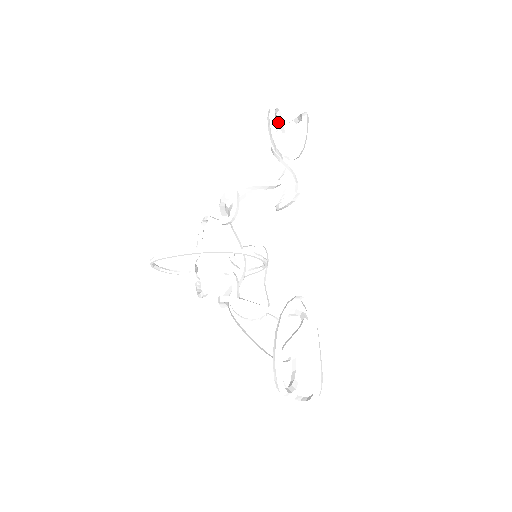
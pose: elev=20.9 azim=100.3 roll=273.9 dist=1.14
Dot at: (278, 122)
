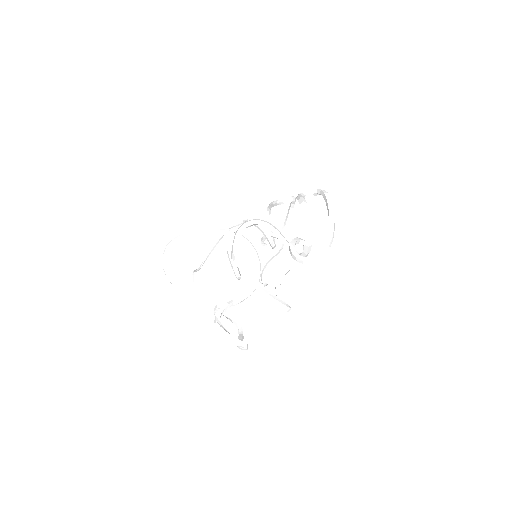
Dot at: (268, 229)
